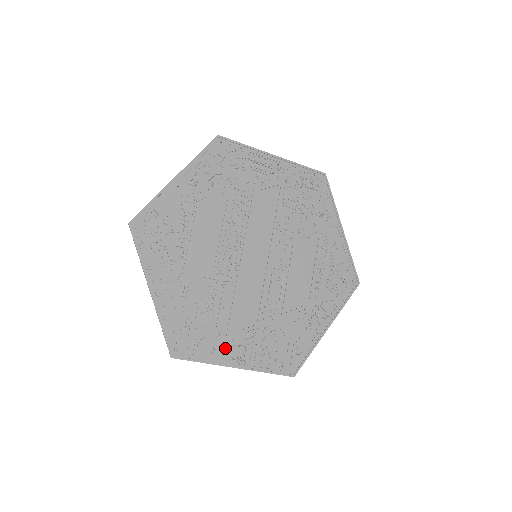
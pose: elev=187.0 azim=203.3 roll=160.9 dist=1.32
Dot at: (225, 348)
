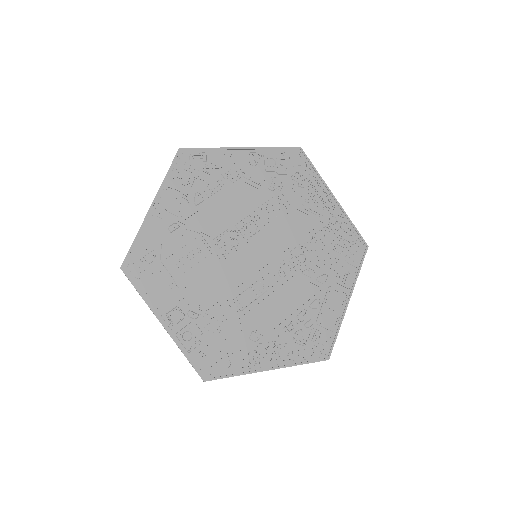
Dot at: (168, 301)
